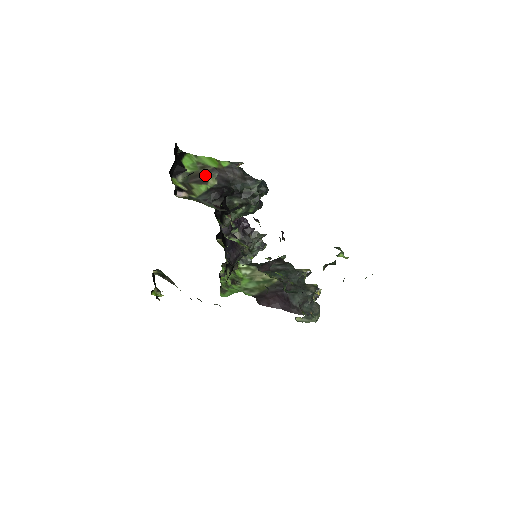
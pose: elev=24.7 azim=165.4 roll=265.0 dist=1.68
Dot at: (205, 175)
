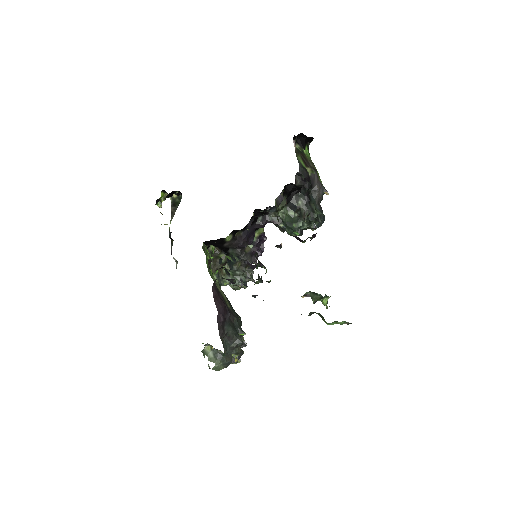
Dot at: (309, 165)
